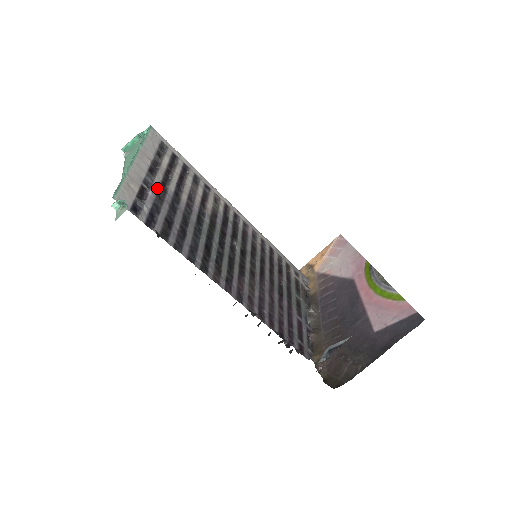
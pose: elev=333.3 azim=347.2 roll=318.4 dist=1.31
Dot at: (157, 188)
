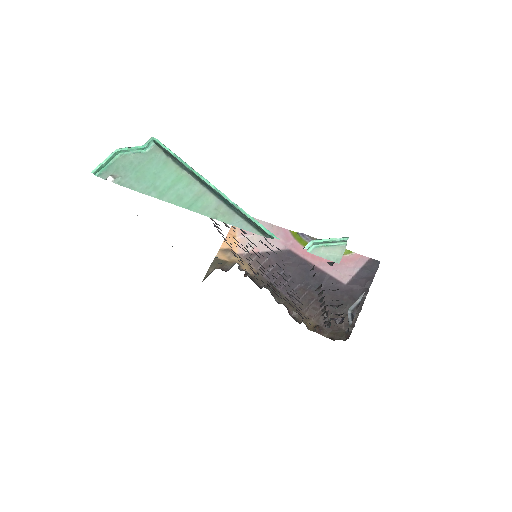
Dot at: occluded
